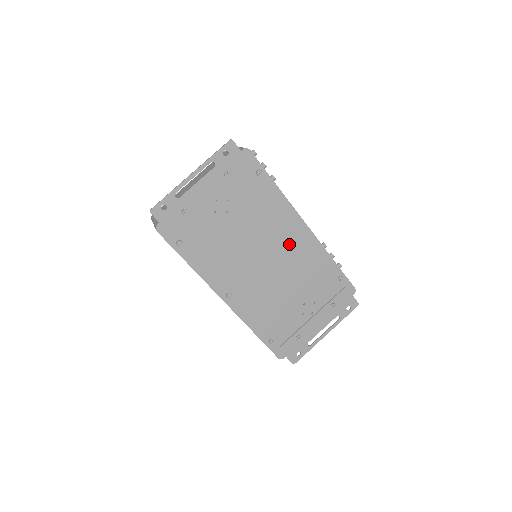
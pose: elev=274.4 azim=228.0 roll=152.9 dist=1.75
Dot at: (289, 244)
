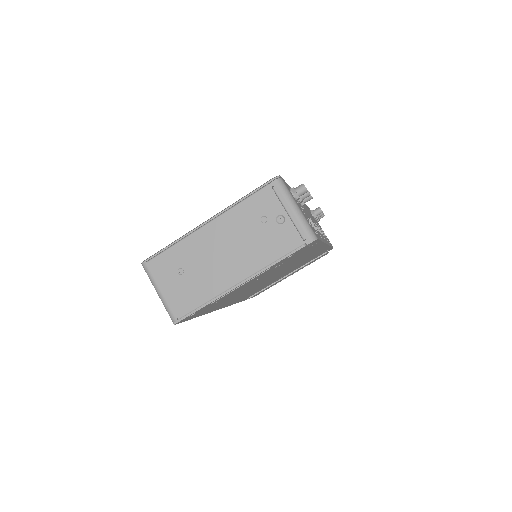
Dot at: (301, 260)
